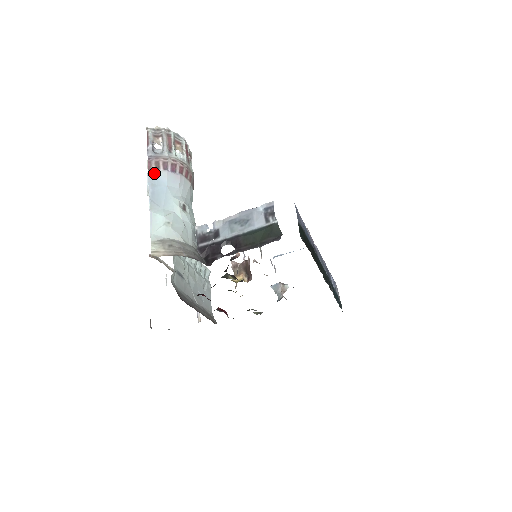
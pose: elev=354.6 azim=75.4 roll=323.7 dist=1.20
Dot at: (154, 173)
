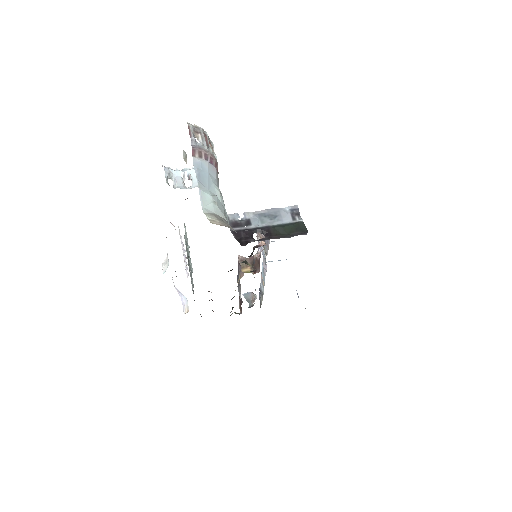
Dot at: (198, 160)
